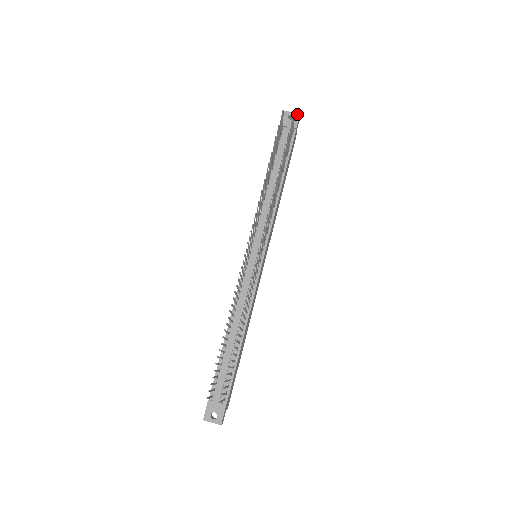
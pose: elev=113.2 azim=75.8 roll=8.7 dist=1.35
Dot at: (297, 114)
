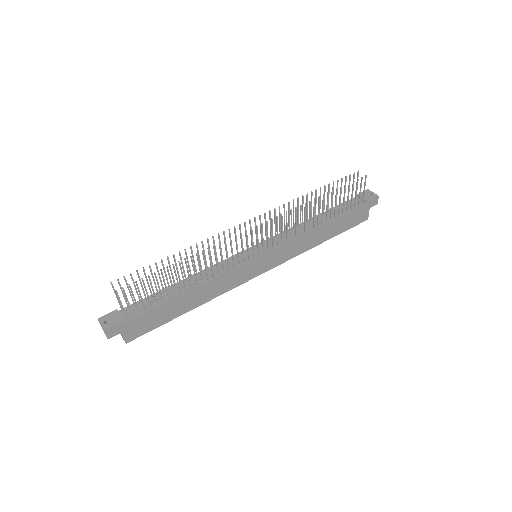
Dot at: (376, 195)
